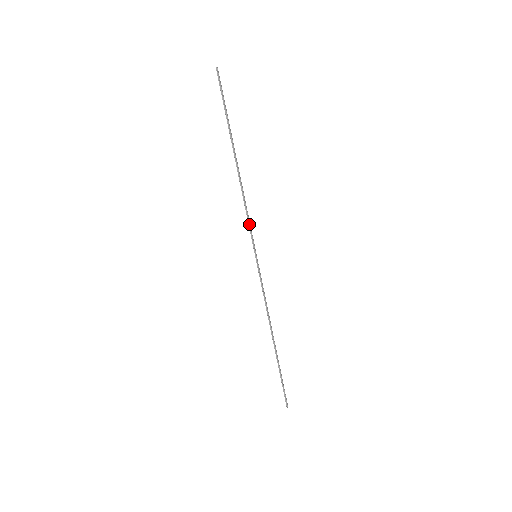
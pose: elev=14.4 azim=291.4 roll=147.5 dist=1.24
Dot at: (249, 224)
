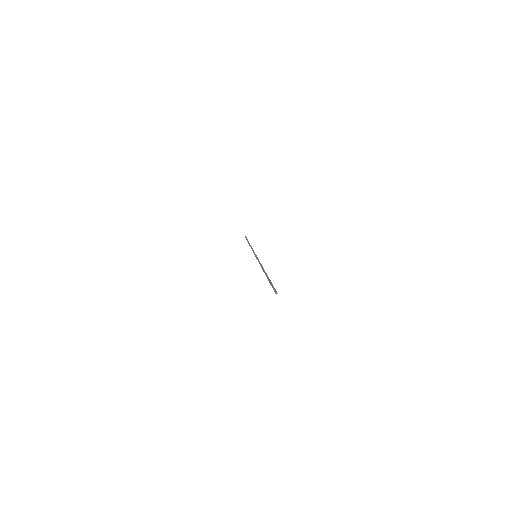
Dot at: occluded
